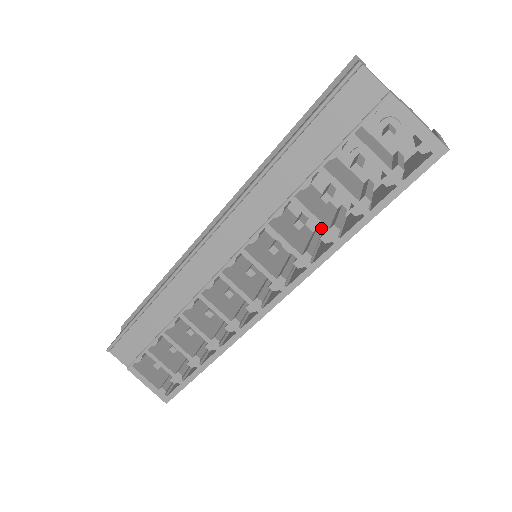
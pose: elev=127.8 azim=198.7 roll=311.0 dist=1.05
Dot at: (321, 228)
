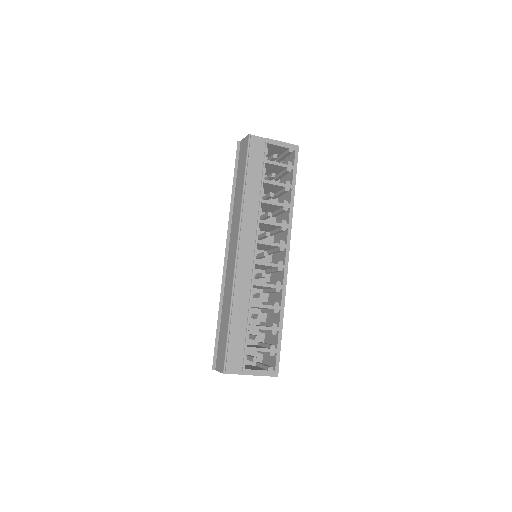
Dot at: (281, 205)
